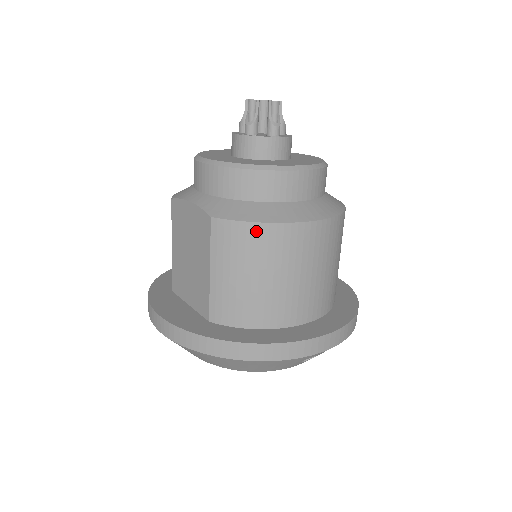
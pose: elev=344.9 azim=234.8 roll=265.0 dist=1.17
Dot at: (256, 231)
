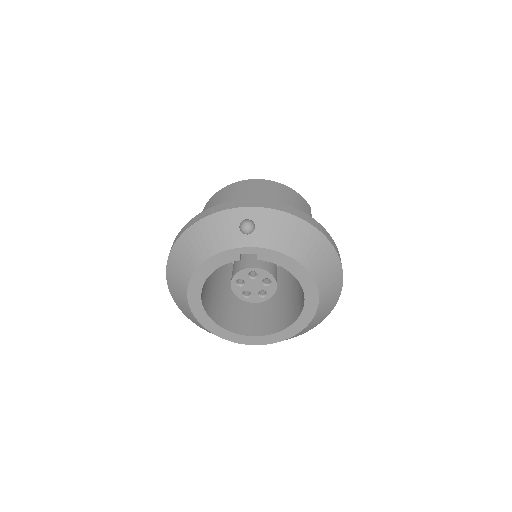
Dot at: (217, 194)
